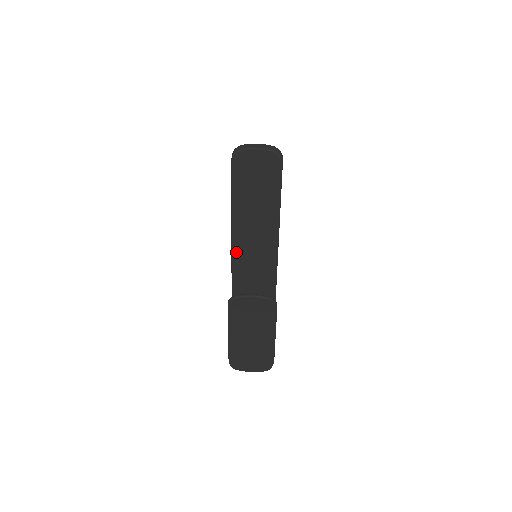
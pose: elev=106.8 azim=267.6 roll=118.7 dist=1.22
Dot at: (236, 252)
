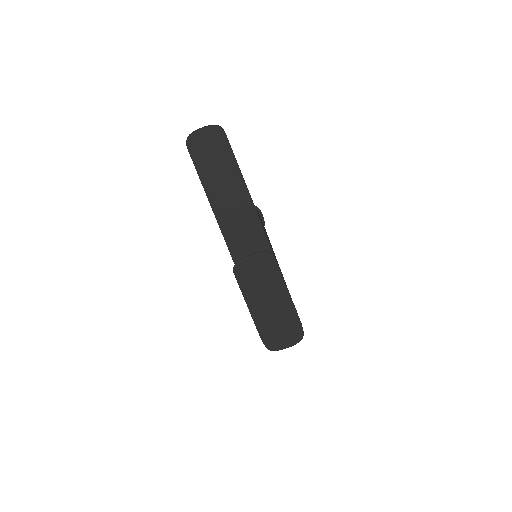
Dot at: (226, 233)
